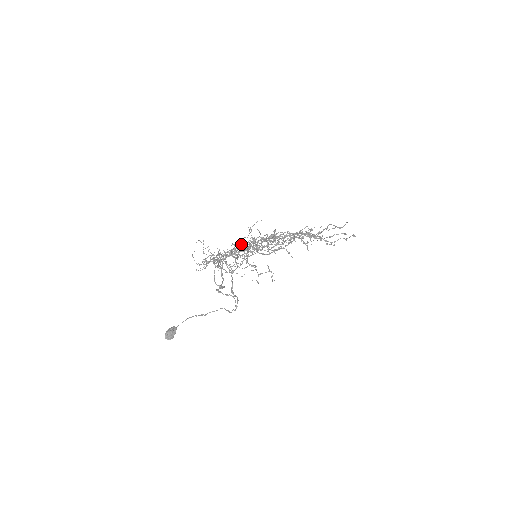
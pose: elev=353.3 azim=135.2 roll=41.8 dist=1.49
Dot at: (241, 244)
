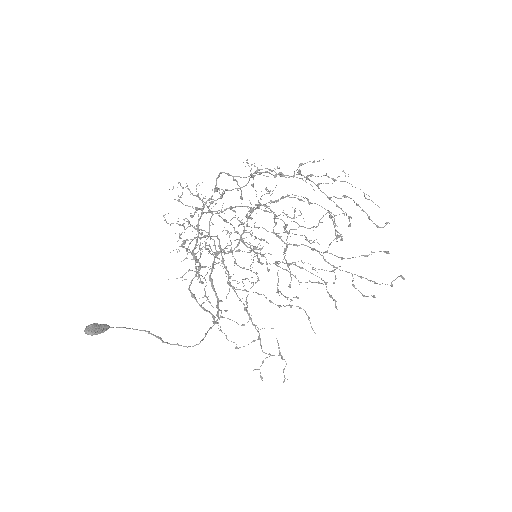
Dot at: (234, 207)
